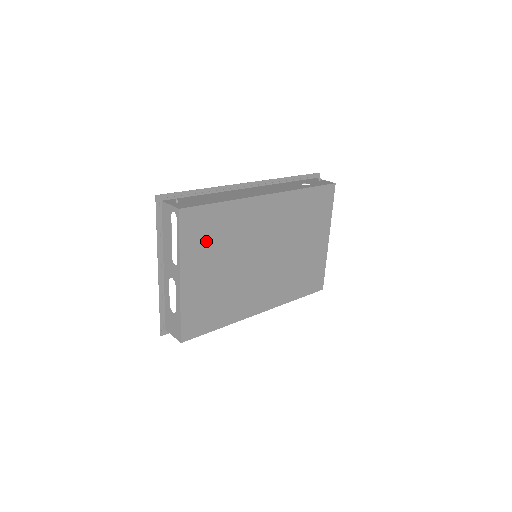
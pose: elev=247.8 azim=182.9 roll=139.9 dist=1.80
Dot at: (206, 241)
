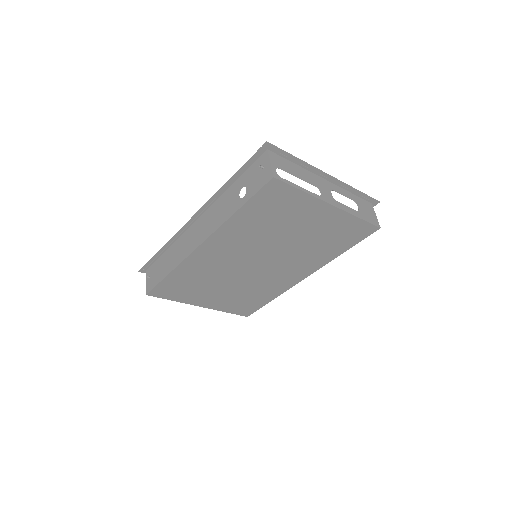
Dot at: (189, 289)
